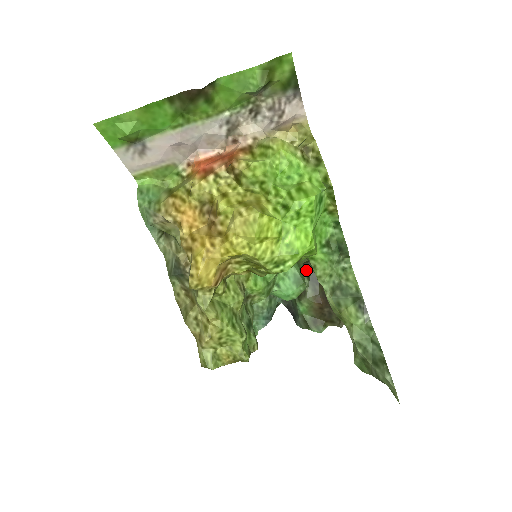
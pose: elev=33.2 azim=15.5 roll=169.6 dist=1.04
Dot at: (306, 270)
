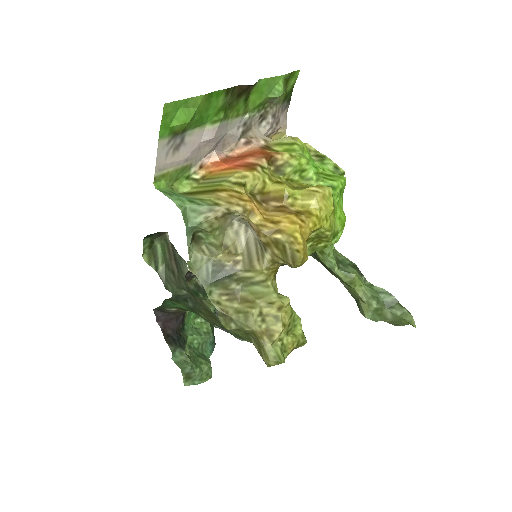
Dot at: occluded
